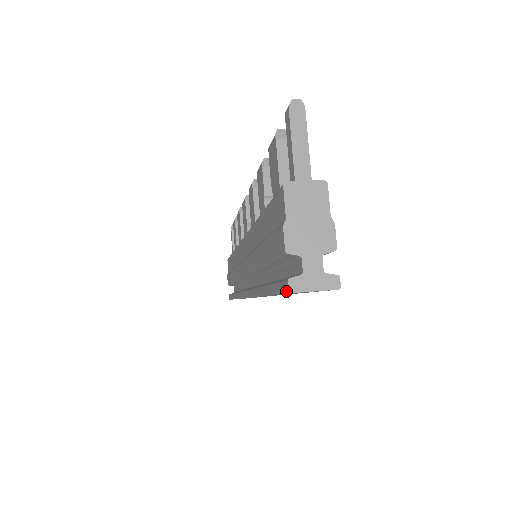
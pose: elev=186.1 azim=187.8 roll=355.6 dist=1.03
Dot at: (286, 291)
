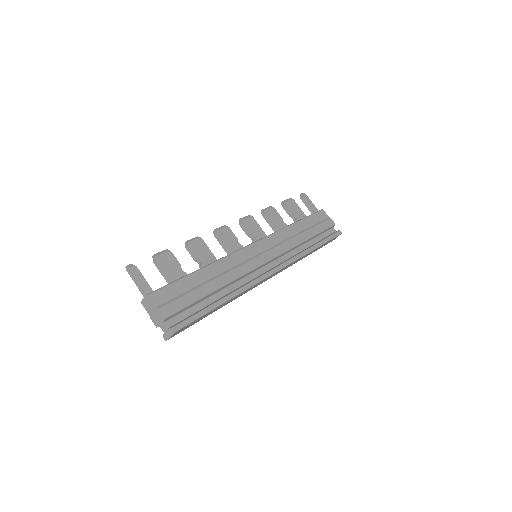
Dot at: (168, 339)
